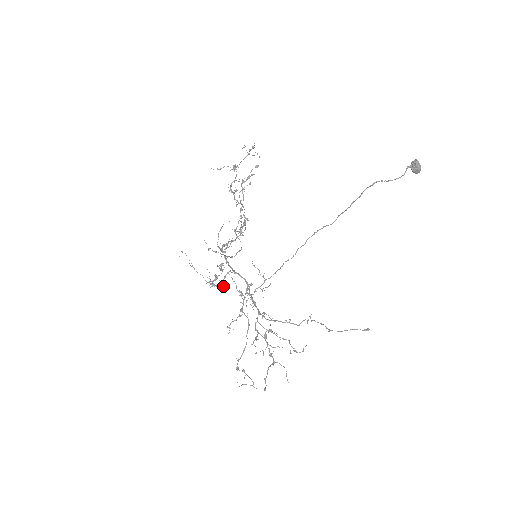
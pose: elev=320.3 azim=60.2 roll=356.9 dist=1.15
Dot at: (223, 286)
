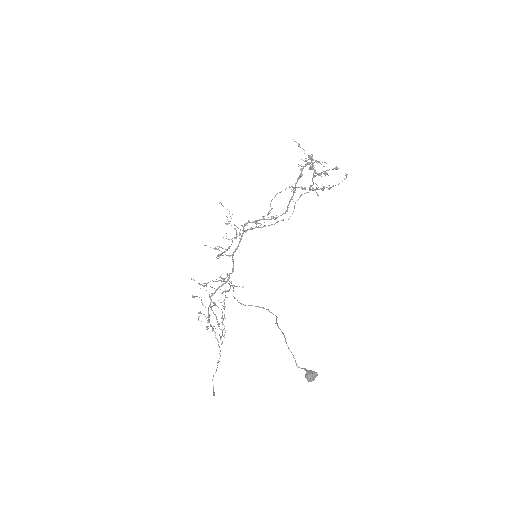
Dot at: occluded
